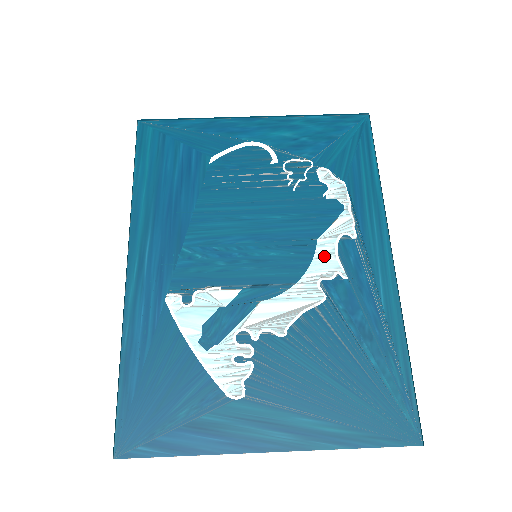
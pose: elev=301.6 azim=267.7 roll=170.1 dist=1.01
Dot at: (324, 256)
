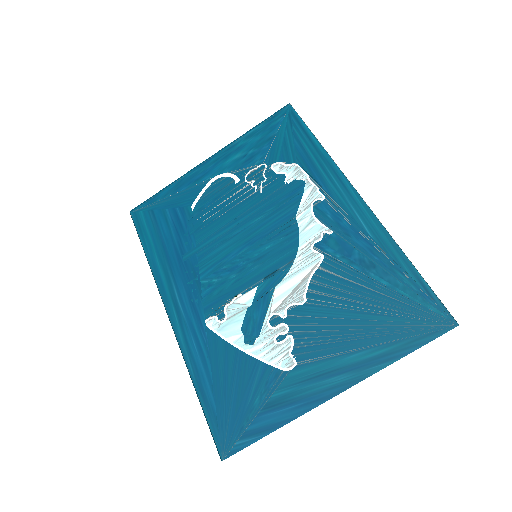
Dot at: (307, 226)
